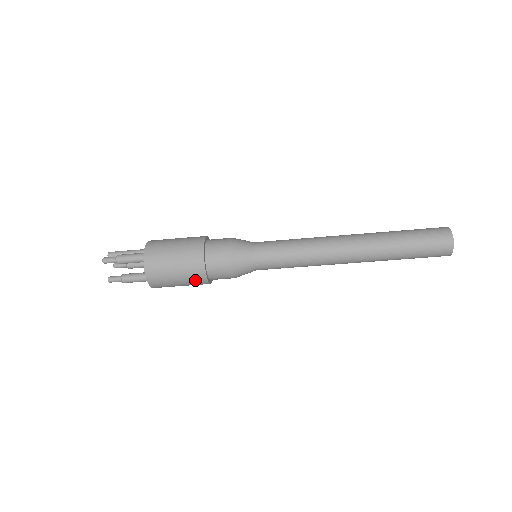
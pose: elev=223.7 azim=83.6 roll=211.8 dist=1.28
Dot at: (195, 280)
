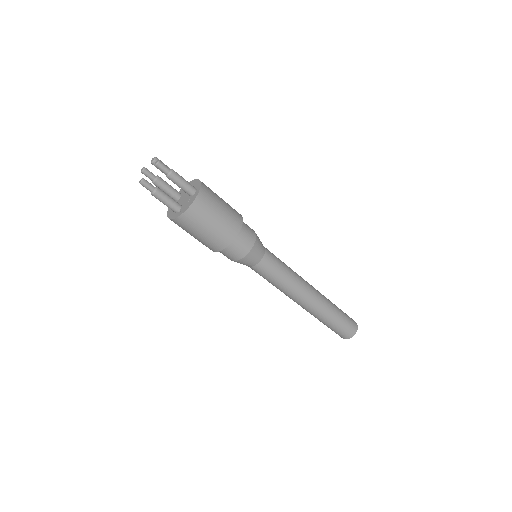
Dot at: (216, 242)
